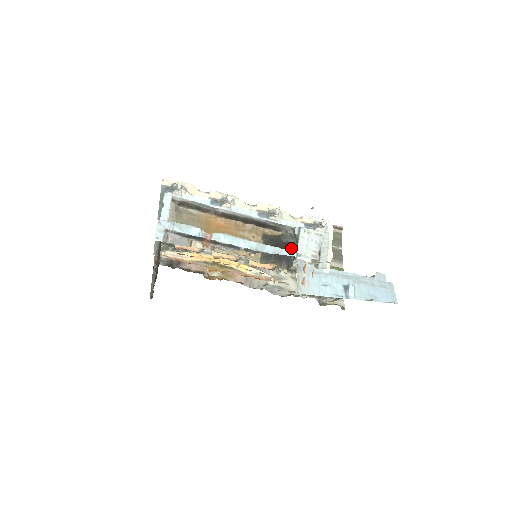
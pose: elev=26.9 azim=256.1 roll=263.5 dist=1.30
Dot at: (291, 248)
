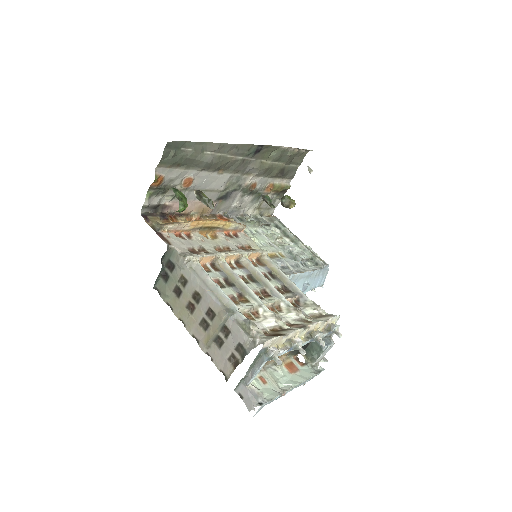
Dot at: (310, 342)
